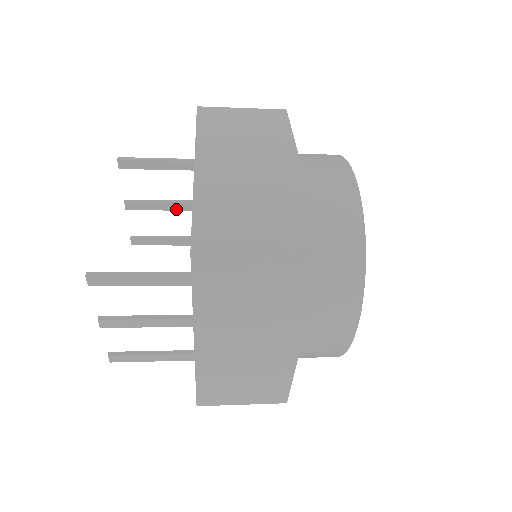
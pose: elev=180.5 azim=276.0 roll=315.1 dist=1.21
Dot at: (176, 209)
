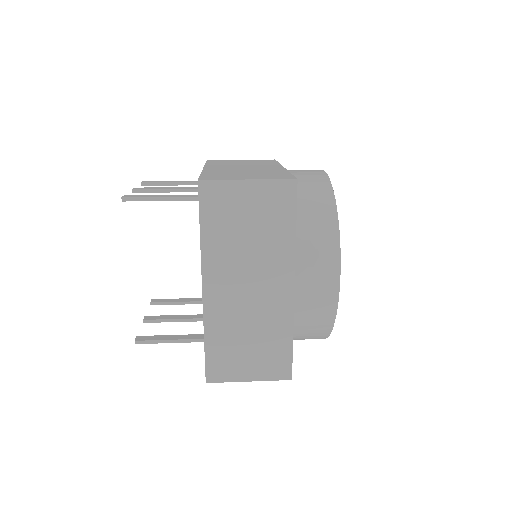
Dot at: occluded
